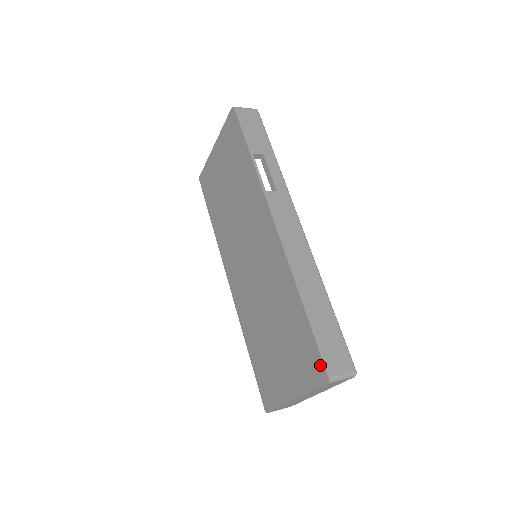
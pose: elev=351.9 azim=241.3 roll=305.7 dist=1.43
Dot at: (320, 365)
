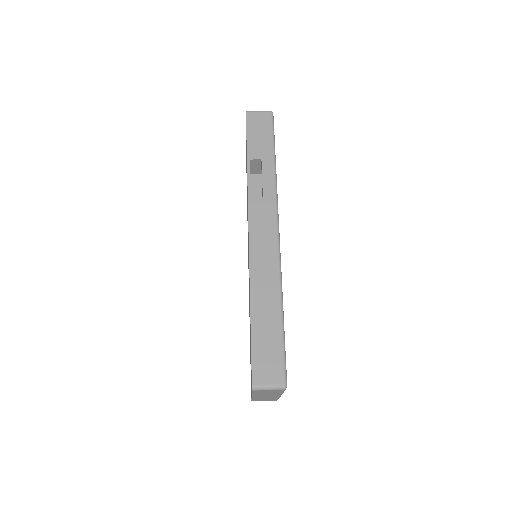
Dot at: (251, 372)
